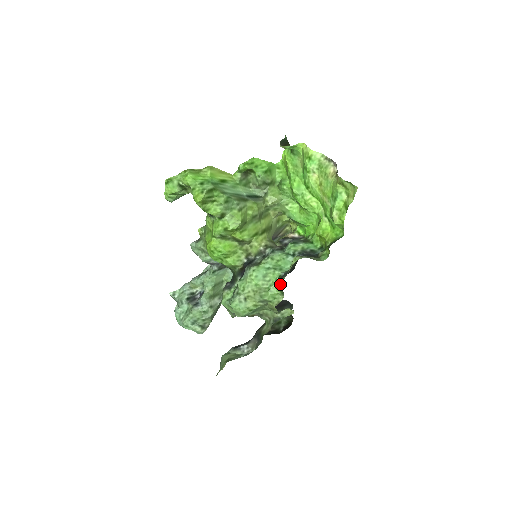
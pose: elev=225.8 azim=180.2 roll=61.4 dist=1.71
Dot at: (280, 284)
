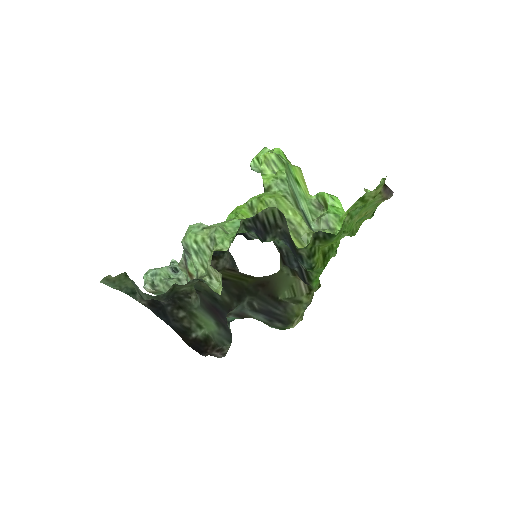
Dot at: (240, 223)
